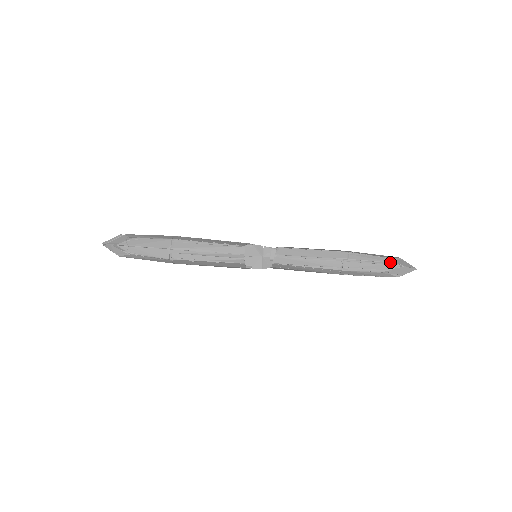
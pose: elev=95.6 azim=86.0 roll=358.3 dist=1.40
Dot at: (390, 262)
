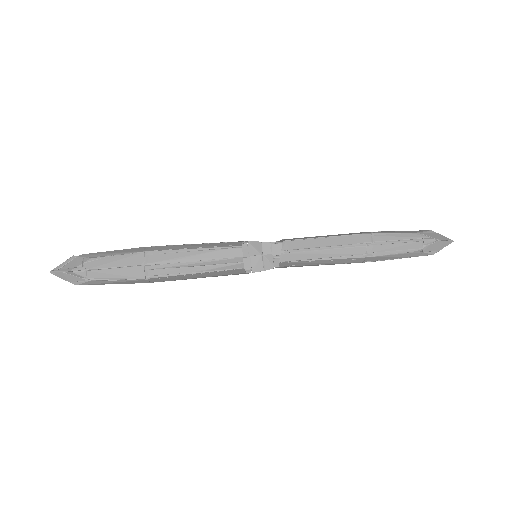
Dot at: (423, 238)
